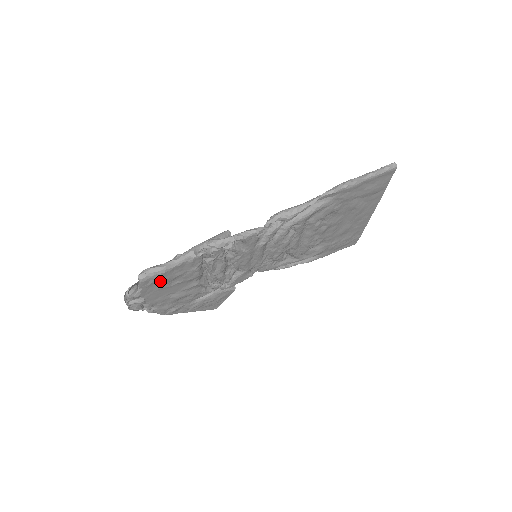
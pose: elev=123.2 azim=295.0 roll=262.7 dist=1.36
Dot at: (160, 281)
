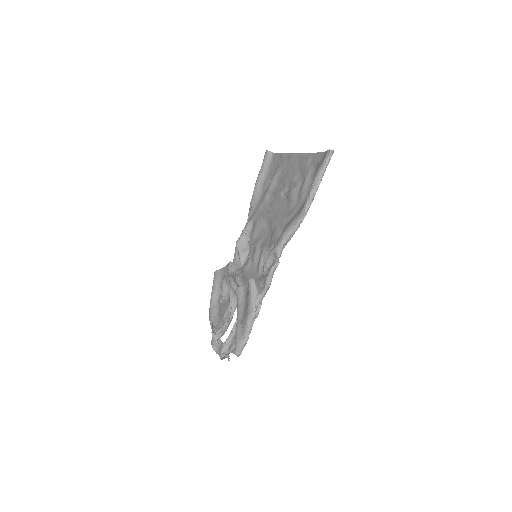
Dot at: occluded
